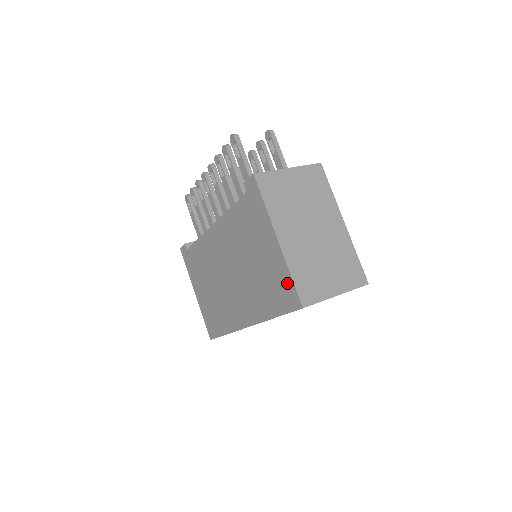
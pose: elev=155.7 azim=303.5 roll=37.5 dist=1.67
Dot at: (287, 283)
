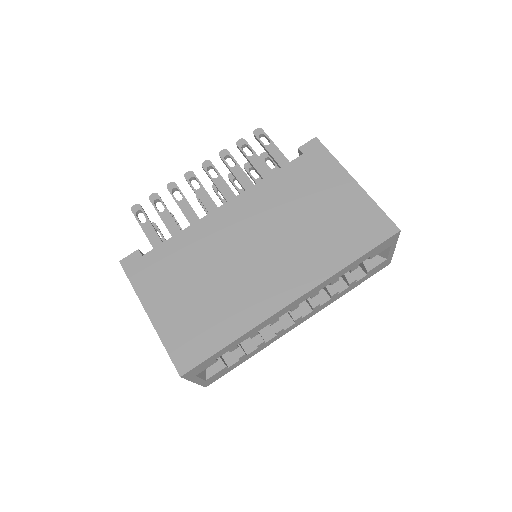
Dot at: (373, 215)
